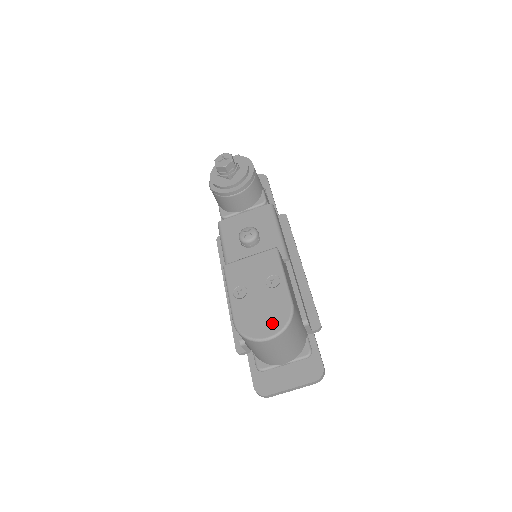
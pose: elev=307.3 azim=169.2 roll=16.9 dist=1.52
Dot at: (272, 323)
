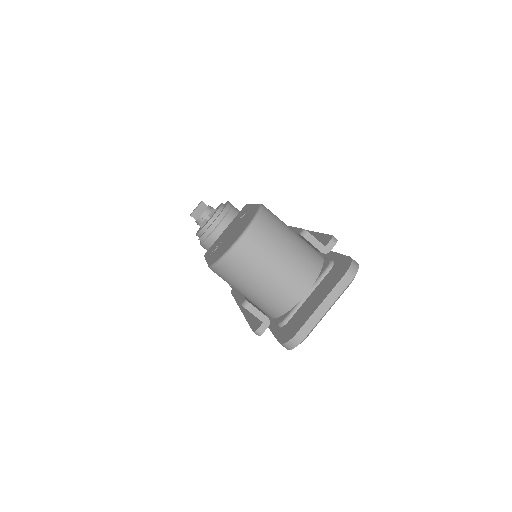
Dot at: (242, 228)
